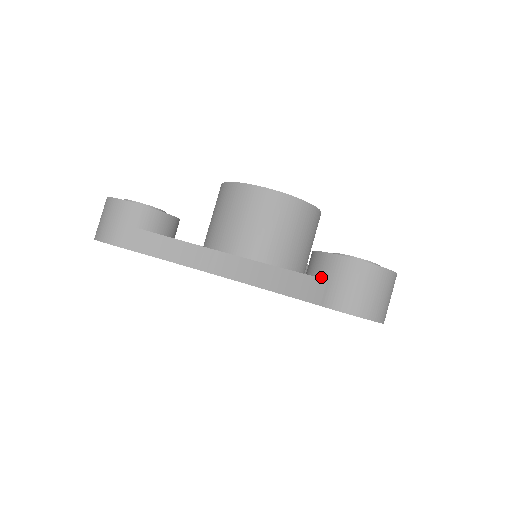
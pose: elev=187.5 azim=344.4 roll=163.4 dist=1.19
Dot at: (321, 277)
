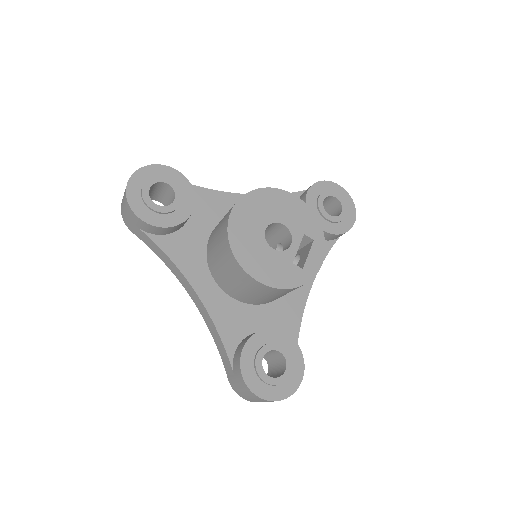
Dot at: (233, 368)
